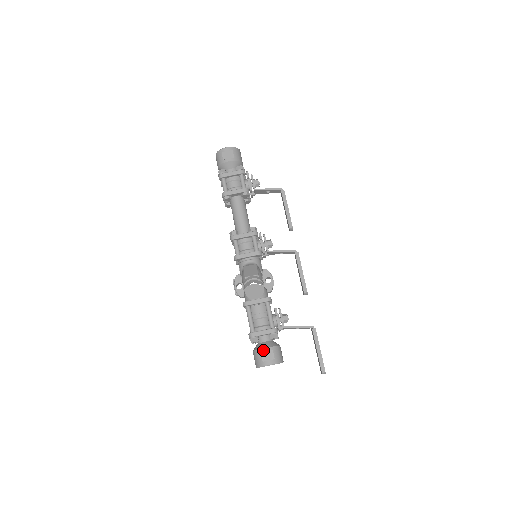
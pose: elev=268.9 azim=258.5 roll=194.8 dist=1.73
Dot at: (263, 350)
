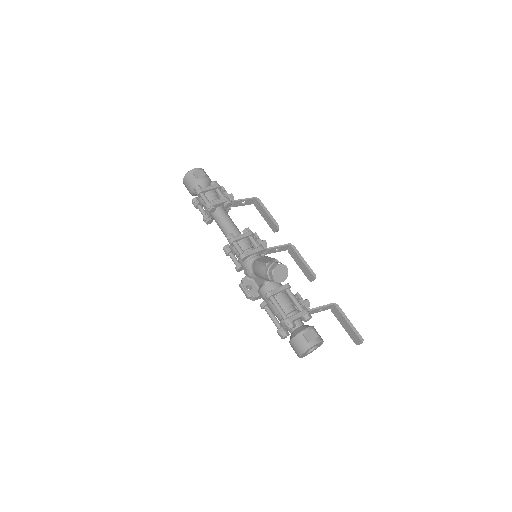
Dot at: (304, 331)
